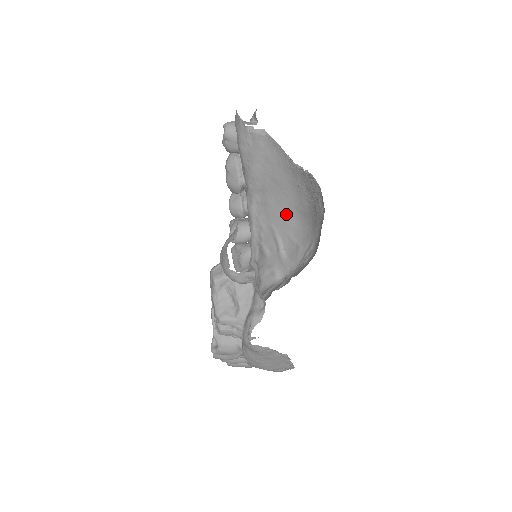
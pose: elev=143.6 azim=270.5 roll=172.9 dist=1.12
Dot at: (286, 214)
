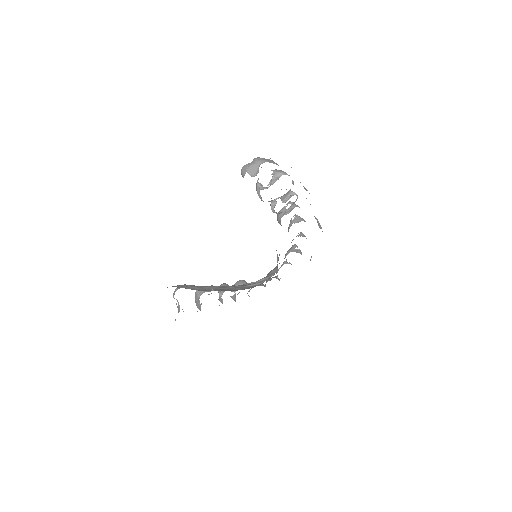
Dot at: occluded
